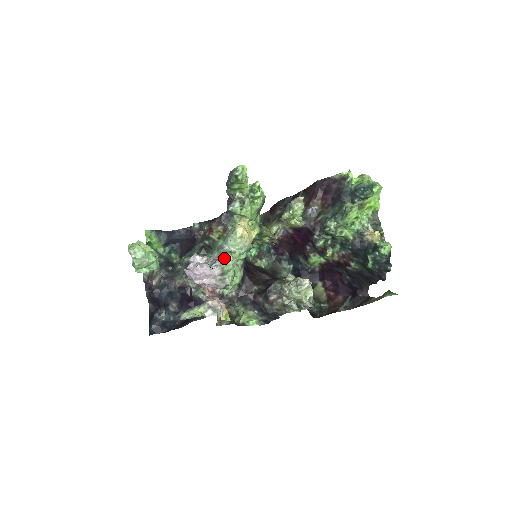
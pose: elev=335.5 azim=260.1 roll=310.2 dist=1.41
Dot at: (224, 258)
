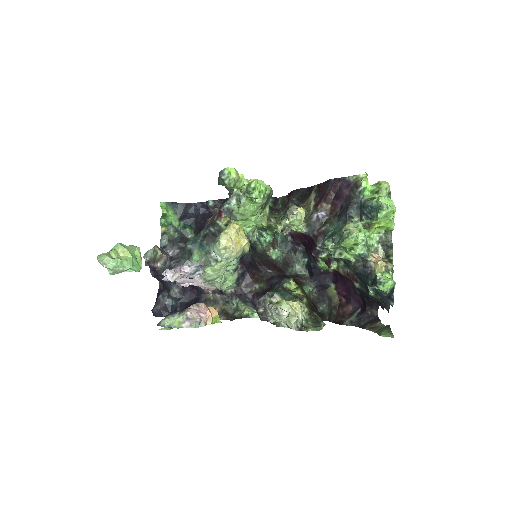
Dot at: (203, 271)
